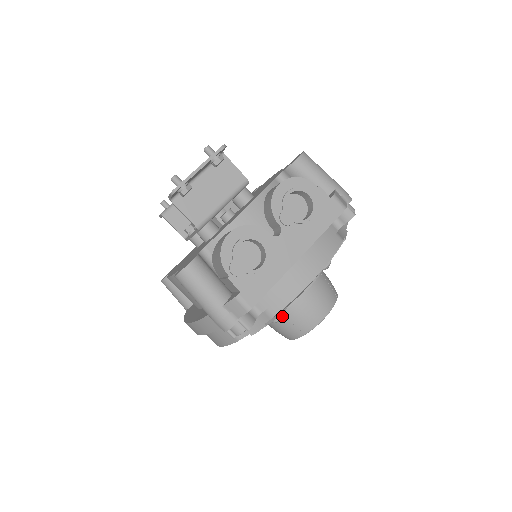
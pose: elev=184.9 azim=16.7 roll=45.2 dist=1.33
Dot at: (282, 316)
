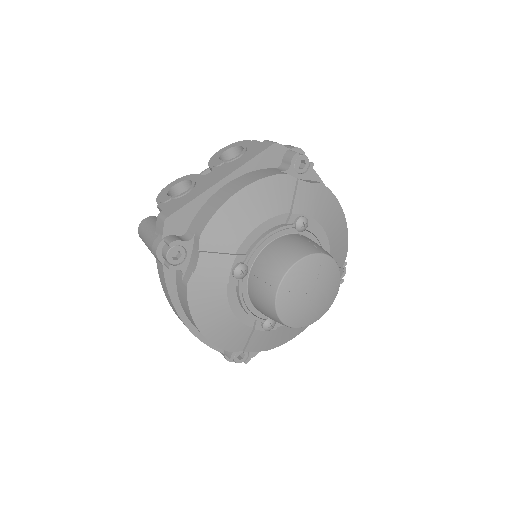
Dot at: (241, 265)
